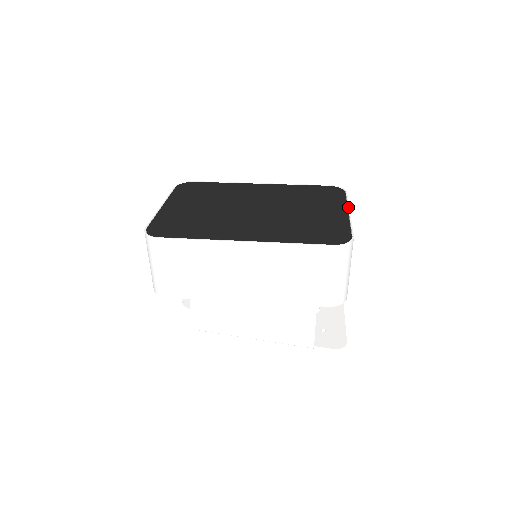
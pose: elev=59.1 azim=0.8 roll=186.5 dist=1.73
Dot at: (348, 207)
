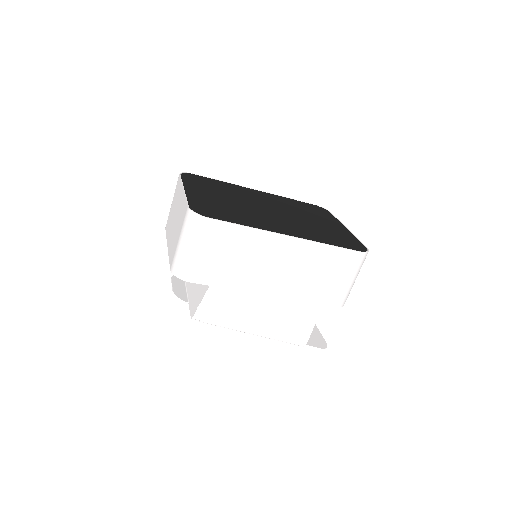
Dot at: (343, 224)
